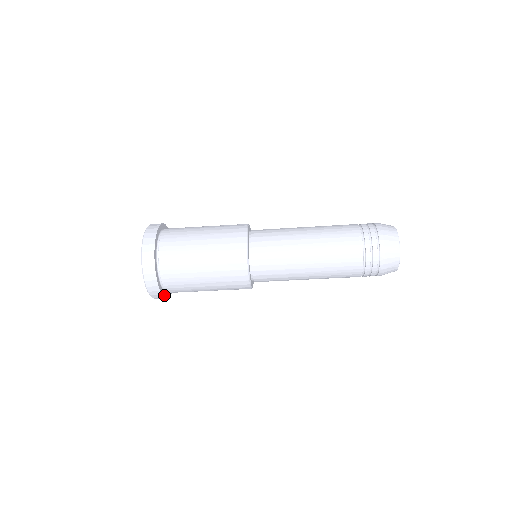
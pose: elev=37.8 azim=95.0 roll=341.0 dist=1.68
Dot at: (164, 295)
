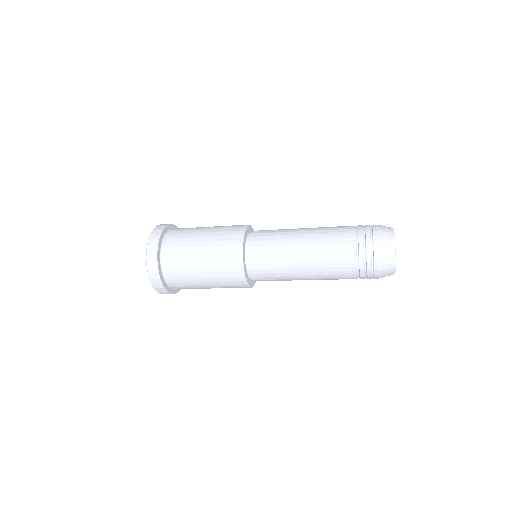
Dot at: (163, 283)
